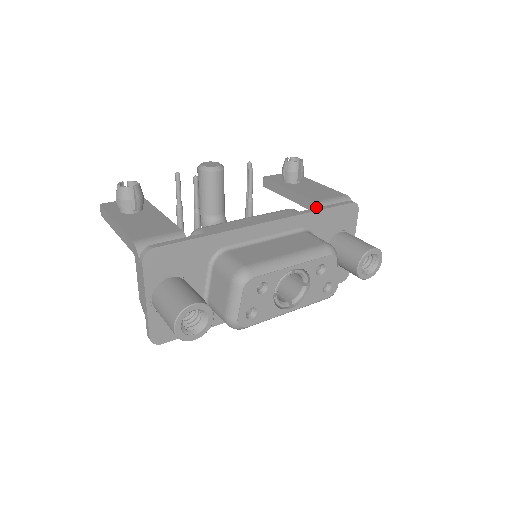
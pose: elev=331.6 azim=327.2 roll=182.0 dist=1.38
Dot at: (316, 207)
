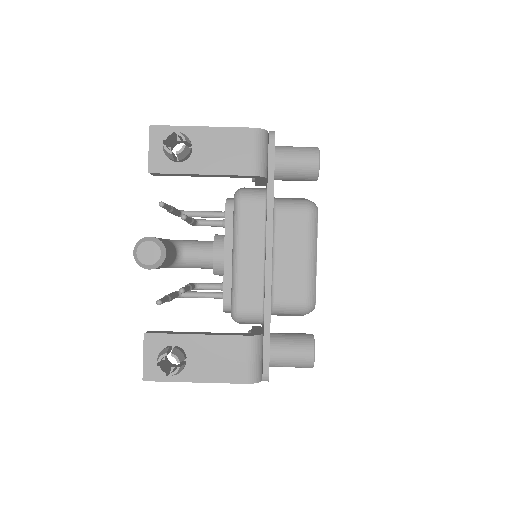
Dot at: (256, 177)
